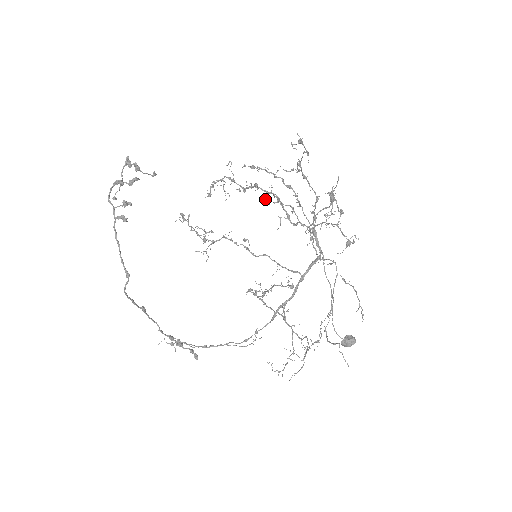
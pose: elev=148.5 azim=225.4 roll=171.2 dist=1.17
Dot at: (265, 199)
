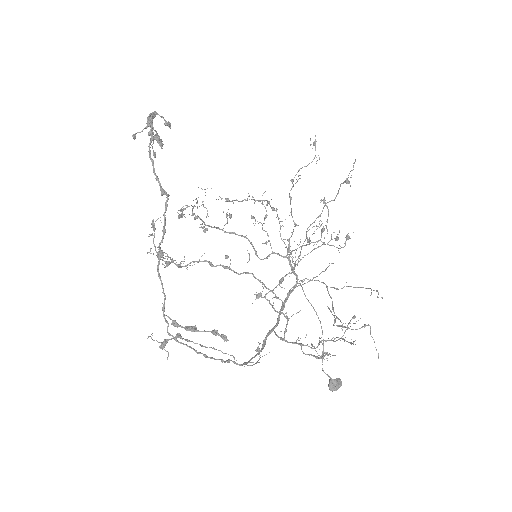
Dot at: (252, 216)
